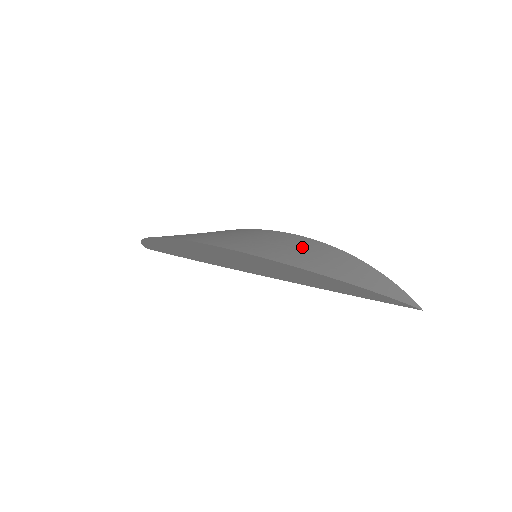
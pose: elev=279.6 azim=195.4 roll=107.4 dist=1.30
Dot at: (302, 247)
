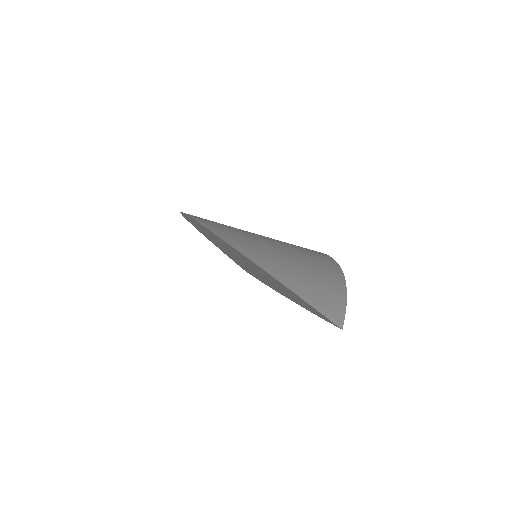
Dot at: (279, 242)
